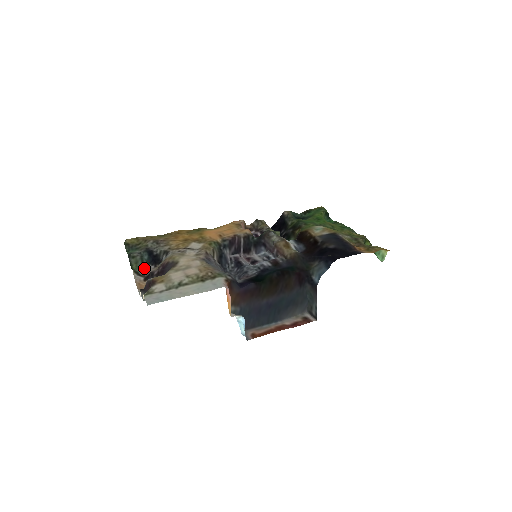
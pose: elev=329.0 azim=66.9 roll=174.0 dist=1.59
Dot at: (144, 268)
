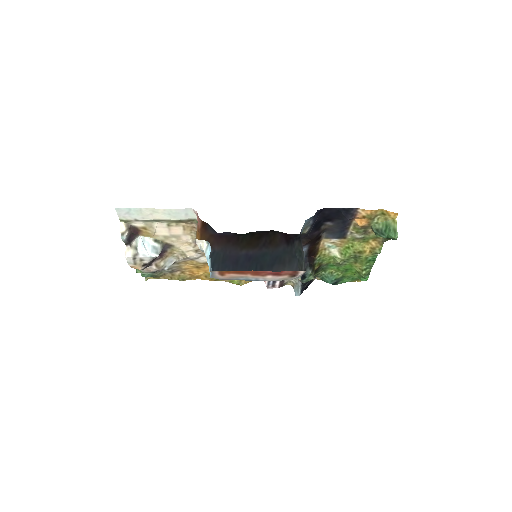
Dot at: (147, 272)
